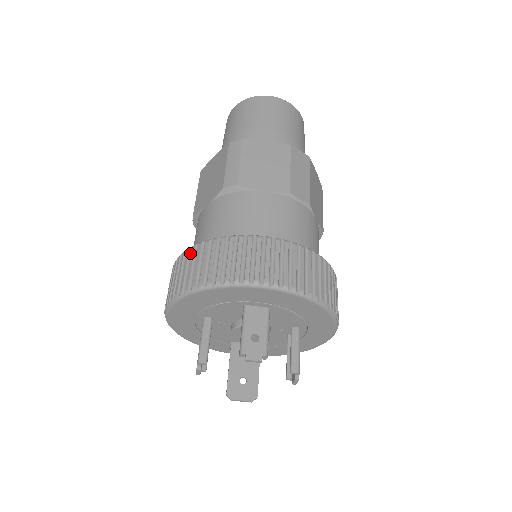
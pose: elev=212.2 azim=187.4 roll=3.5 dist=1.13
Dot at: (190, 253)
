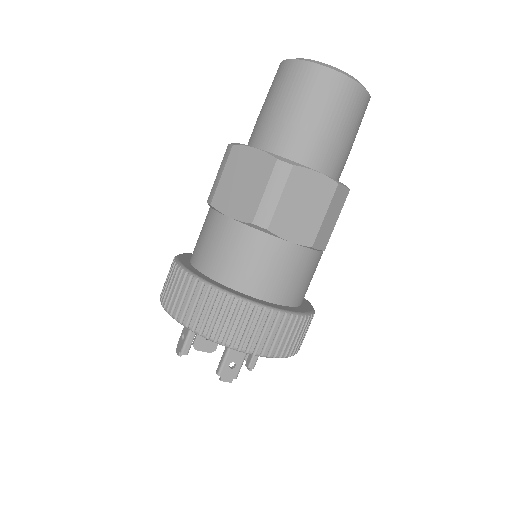
Dot at: (201, 288)
